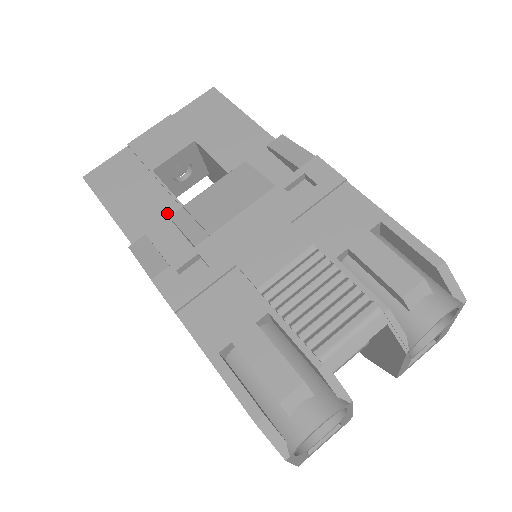
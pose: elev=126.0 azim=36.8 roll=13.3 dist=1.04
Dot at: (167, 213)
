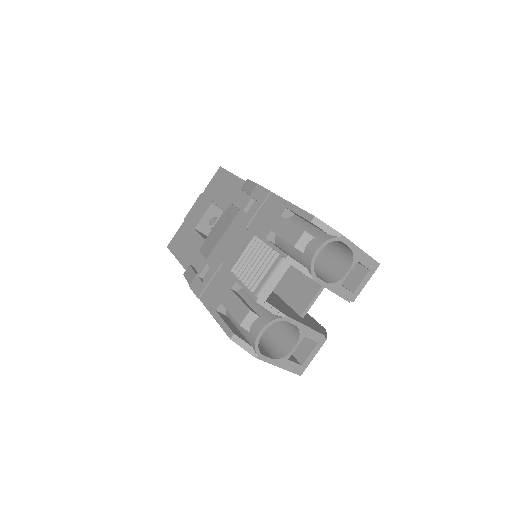
Dot at: occluded
